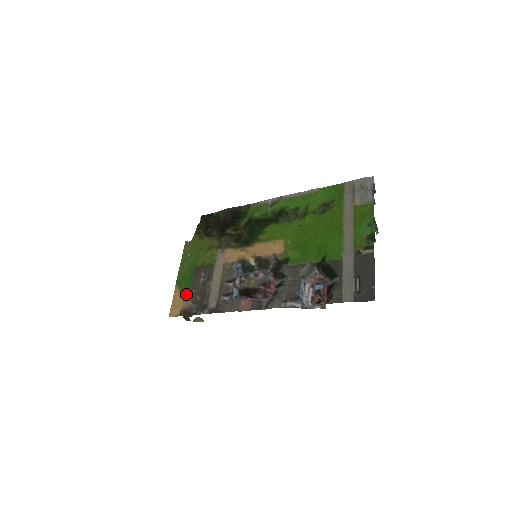
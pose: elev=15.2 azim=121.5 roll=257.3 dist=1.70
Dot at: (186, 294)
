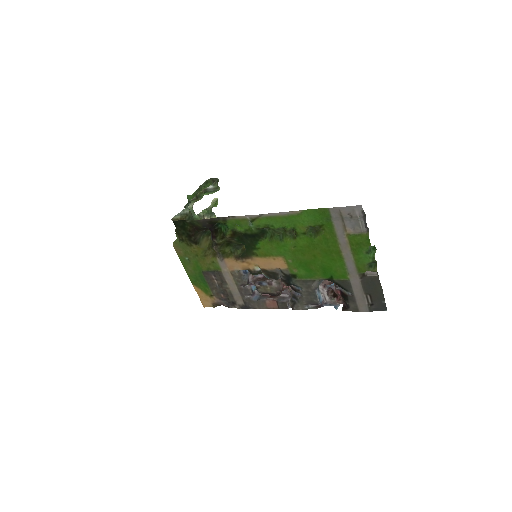
Dot at: (208, 293)
